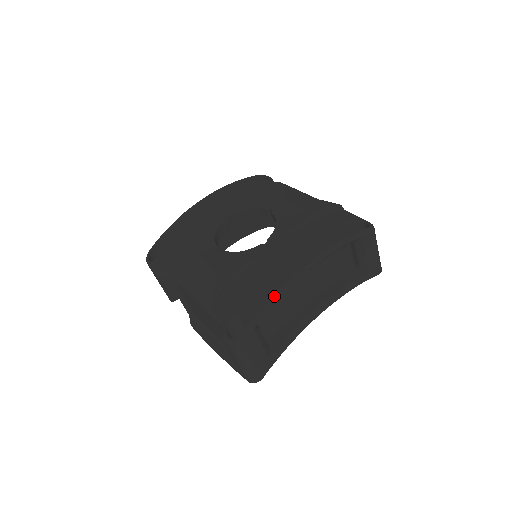
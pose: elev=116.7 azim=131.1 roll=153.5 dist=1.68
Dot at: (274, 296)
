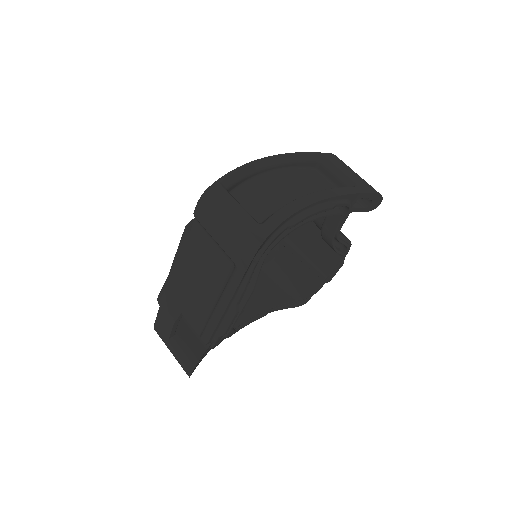
Dot at: (236, 168)
